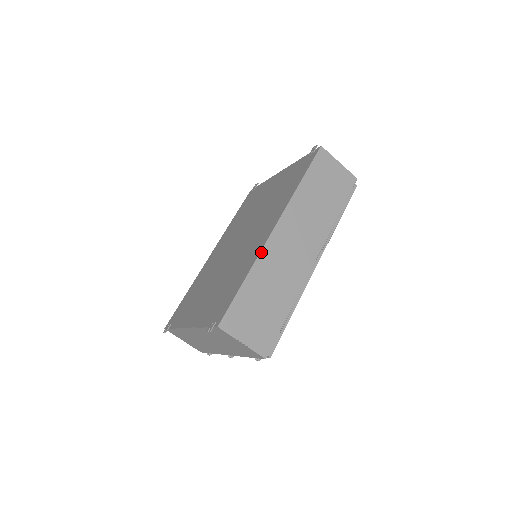
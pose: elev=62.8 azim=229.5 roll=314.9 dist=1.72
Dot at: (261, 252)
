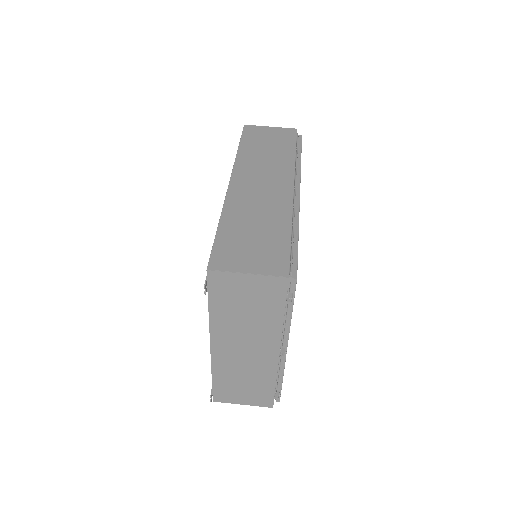
Dot at: (225, 201)
